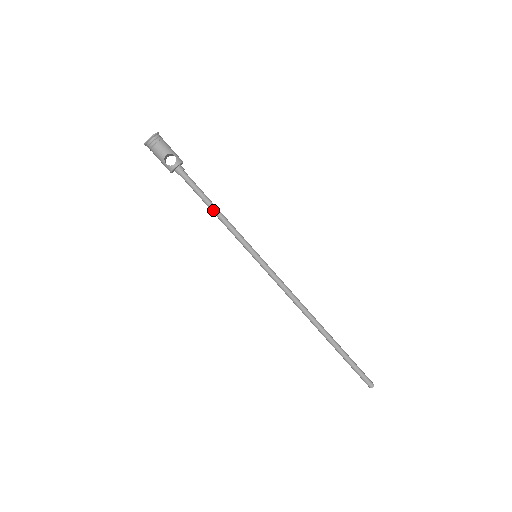
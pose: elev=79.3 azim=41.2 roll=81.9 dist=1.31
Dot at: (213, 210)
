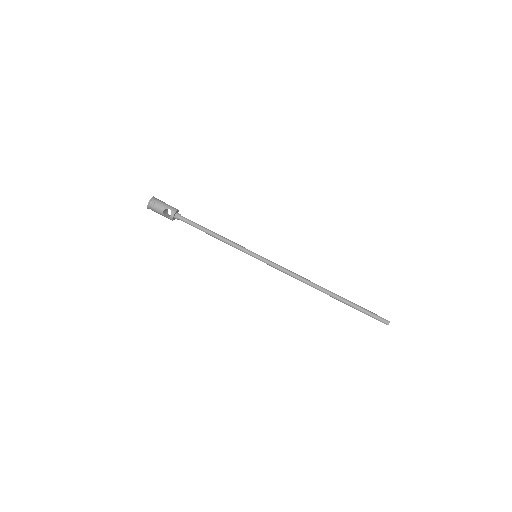
Dot at: (211, 235)
